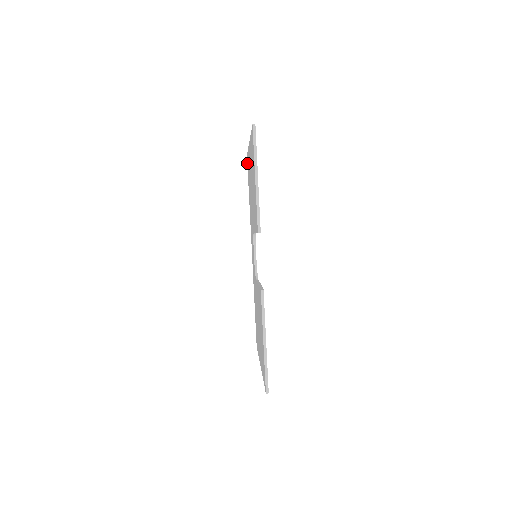
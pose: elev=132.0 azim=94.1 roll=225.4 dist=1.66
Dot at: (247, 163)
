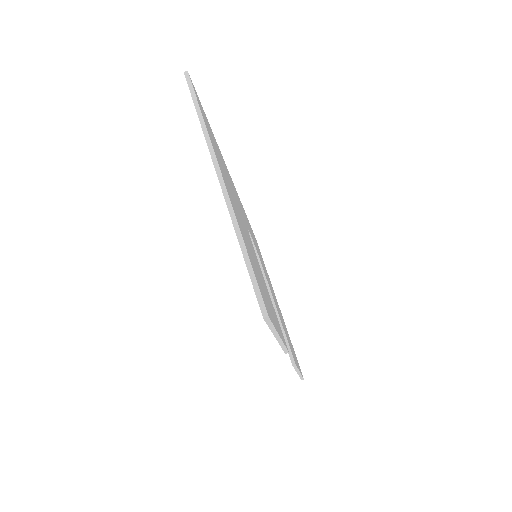
Dot at: occluded
